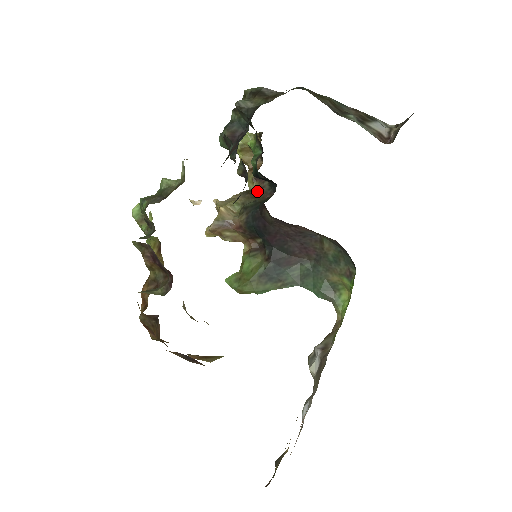
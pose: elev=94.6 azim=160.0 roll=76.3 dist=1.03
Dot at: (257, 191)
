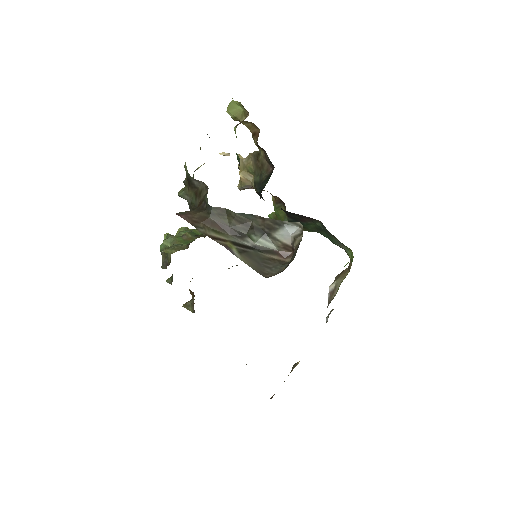
Dot at: (263, 158)
